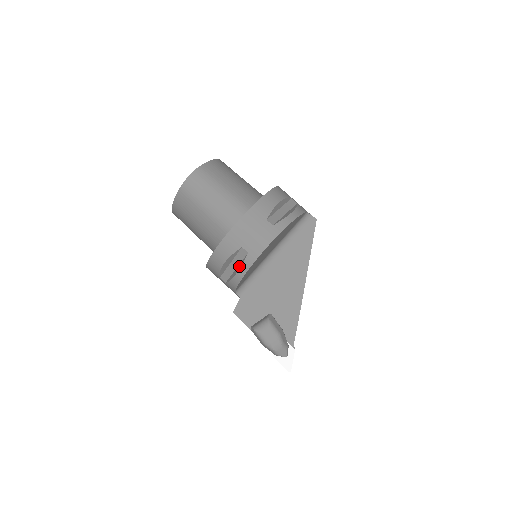
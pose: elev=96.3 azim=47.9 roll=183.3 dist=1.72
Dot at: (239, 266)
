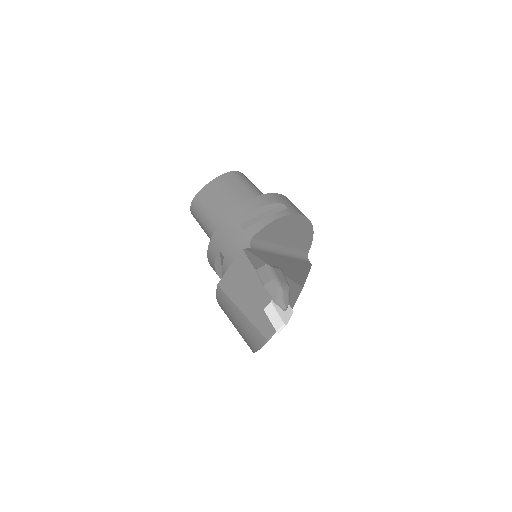
Dot at: occluded
